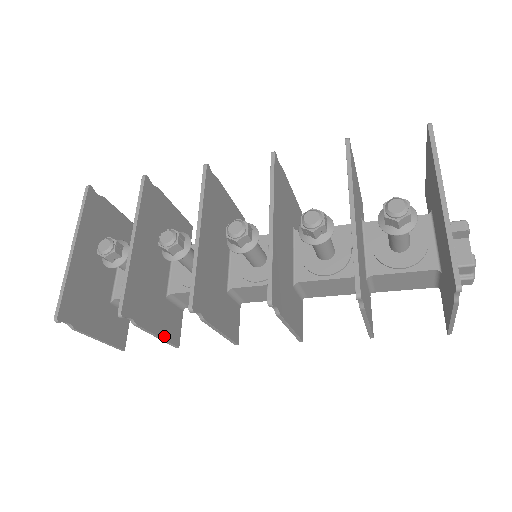
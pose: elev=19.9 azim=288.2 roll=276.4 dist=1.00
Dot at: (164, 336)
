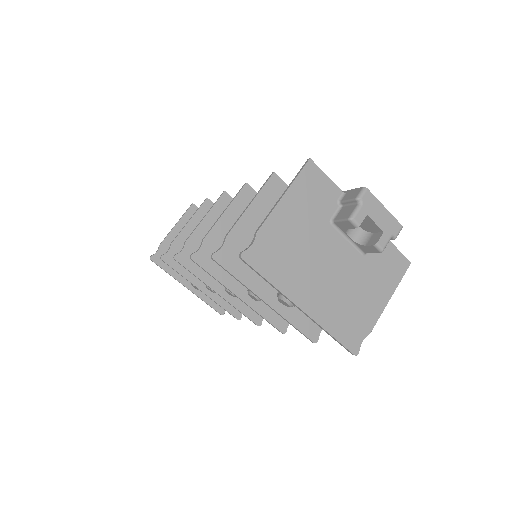
Dot at: occluded
